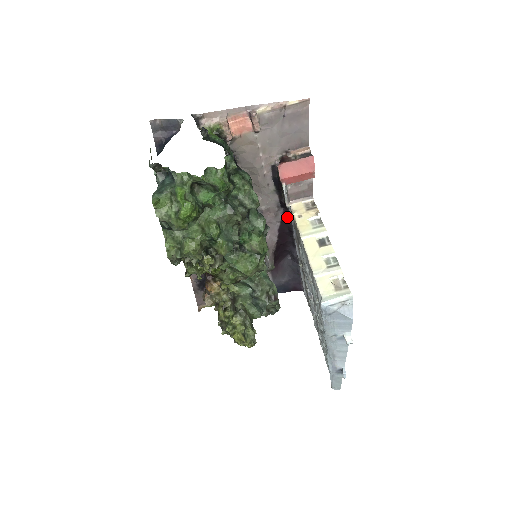
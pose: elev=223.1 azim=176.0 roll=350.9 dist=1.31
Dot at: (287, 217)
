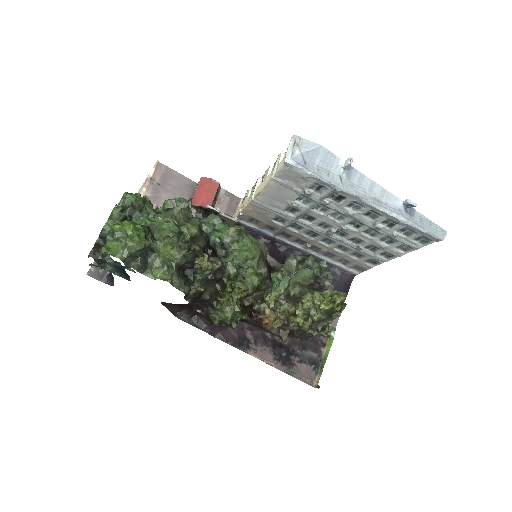
Dot at: (254, 237)
